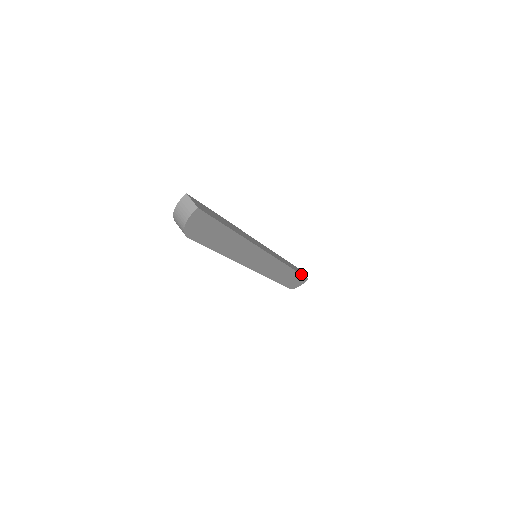
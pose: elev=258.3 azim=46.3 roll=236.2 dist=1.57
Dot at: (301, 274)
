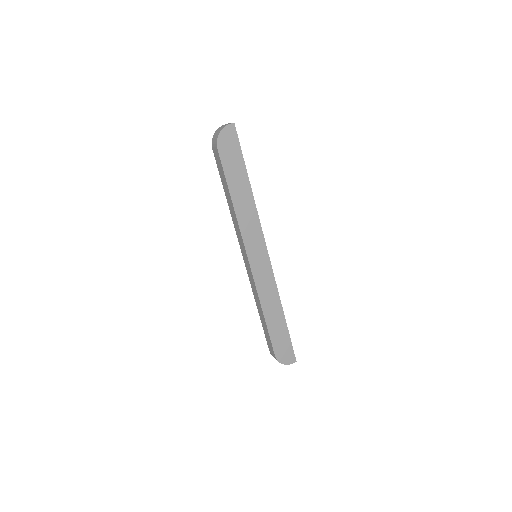
Dot at: (290, 339)
